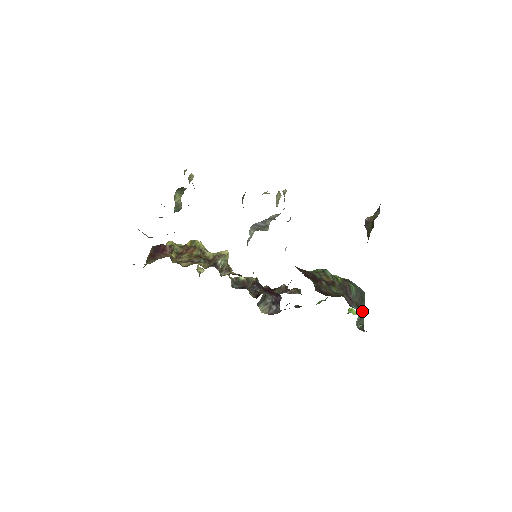
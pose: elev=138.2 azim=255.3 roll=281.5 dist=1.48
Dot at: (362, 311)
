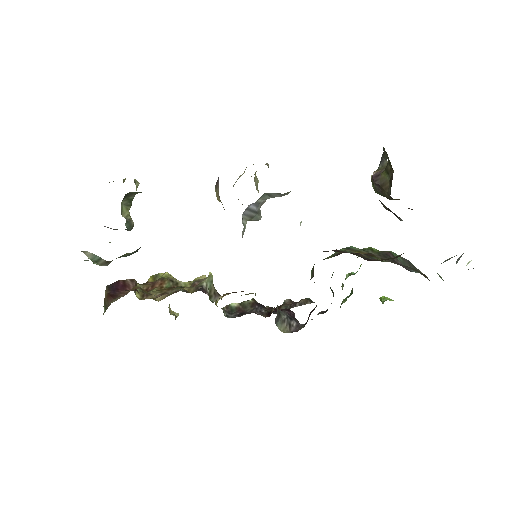
Dot at: (423, 274)
